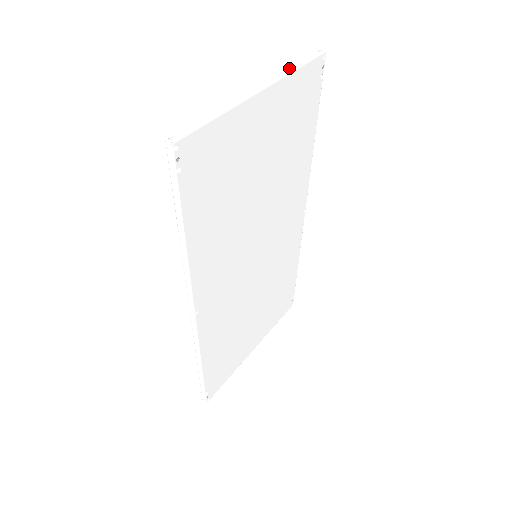
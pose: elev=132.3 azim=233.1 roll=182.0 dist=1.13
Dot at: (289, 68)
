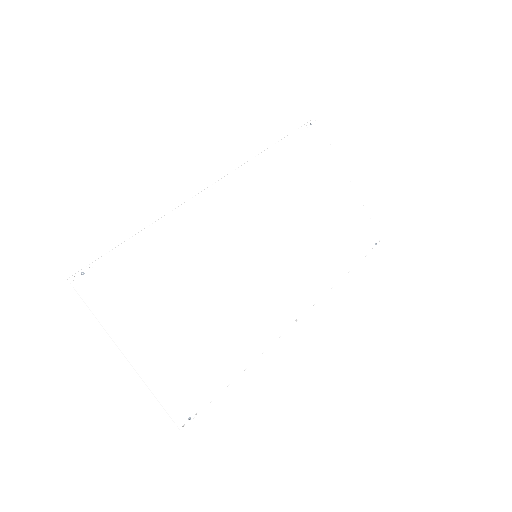
Dot at: (363, 209)
